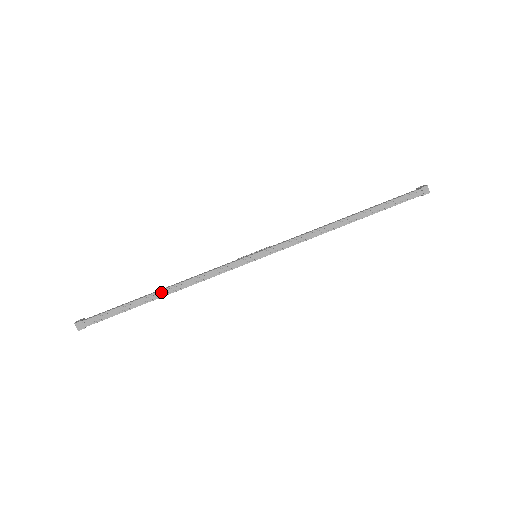
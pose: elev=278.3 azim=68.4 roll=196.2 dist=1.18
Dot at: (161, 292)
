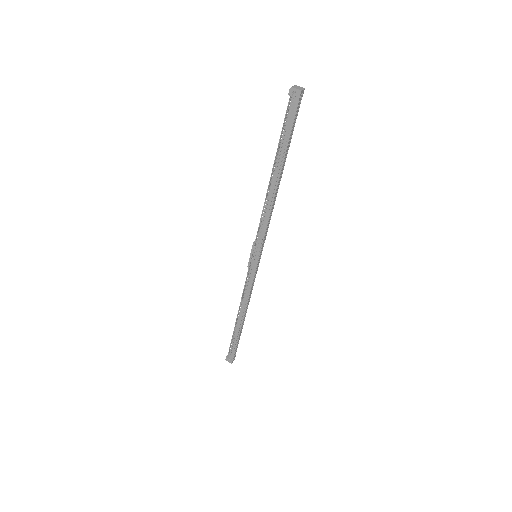
Dot at: (244, 319)
